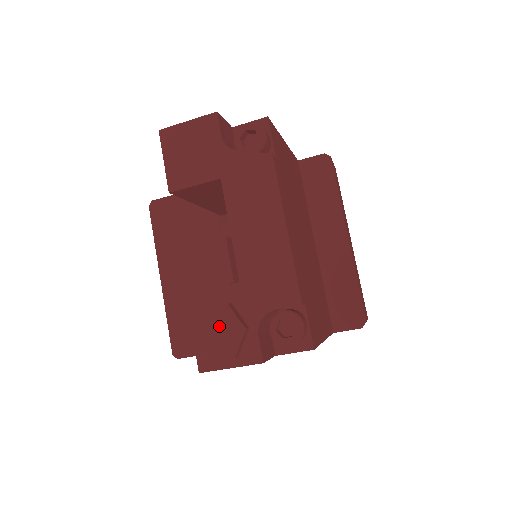
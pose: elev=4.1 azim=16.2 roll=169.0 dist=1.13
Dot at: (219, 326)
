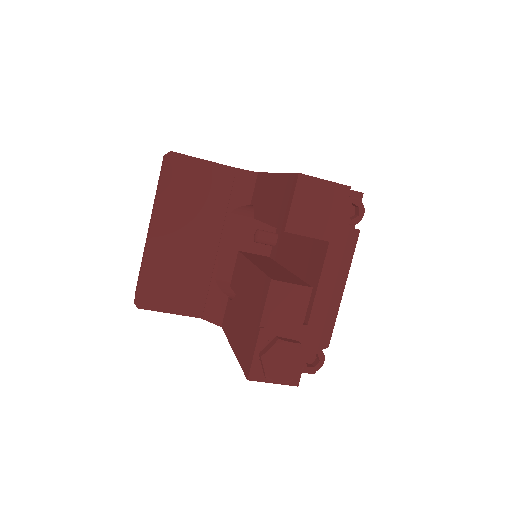
Dot at: (288, 358)
